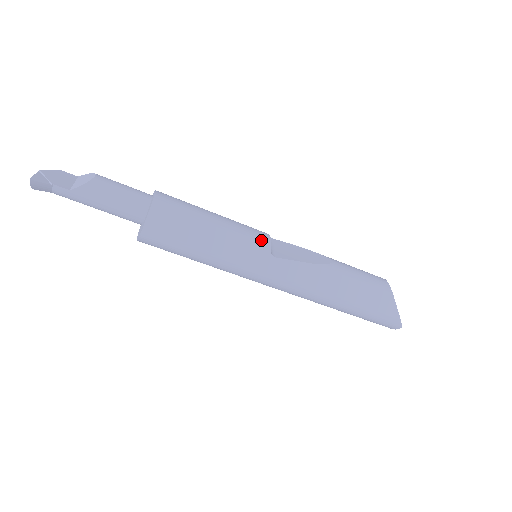
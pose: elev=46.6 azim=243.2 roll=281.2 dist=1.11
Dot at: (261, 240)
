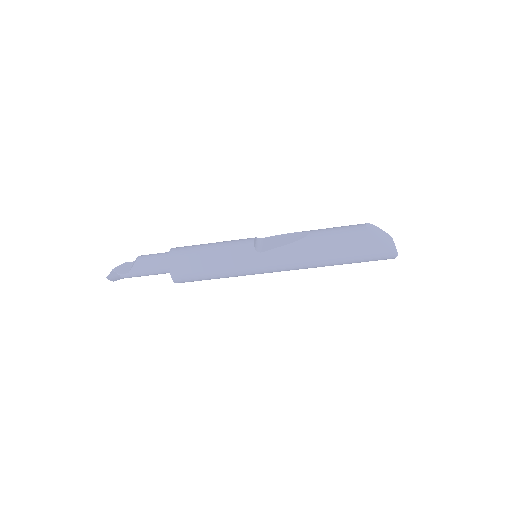
Dot at: (246, 246)
